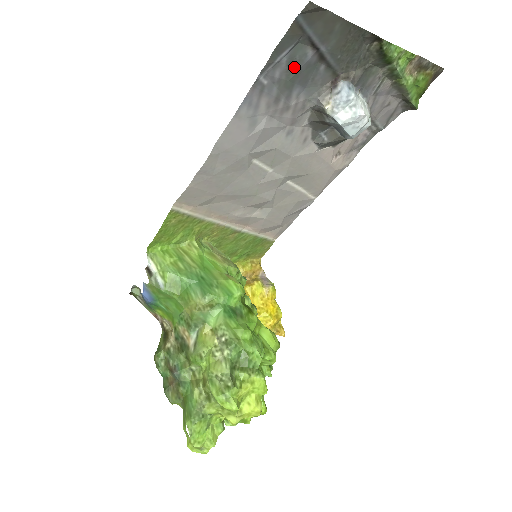
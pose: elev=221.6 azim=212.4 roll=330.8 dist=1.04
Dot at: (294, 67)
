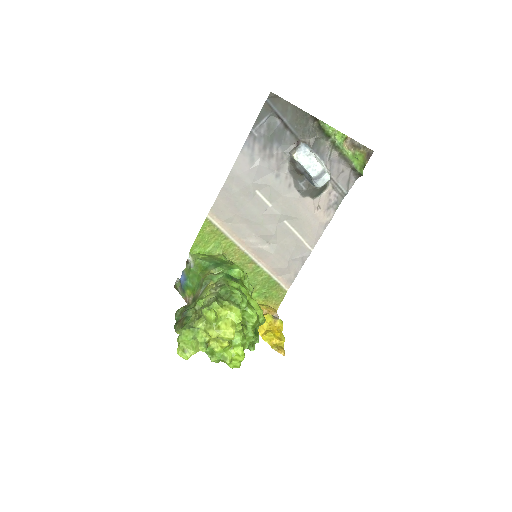
Dot at: (271, 129)
